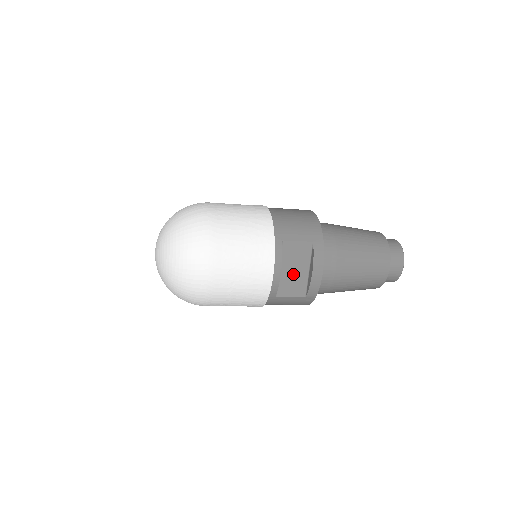
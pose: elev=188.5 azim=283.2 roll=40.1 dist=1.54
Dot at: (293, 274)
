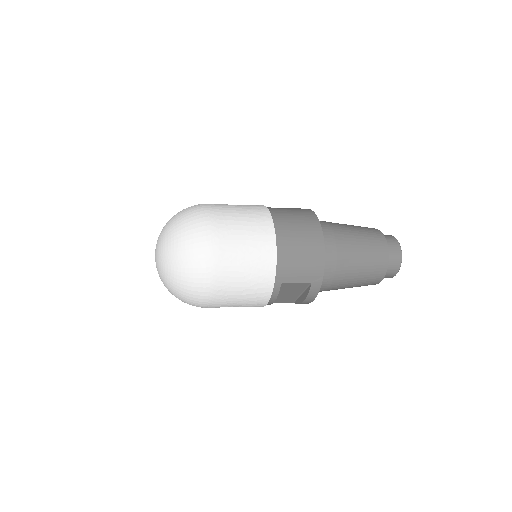
Dot at: (286, 295)
